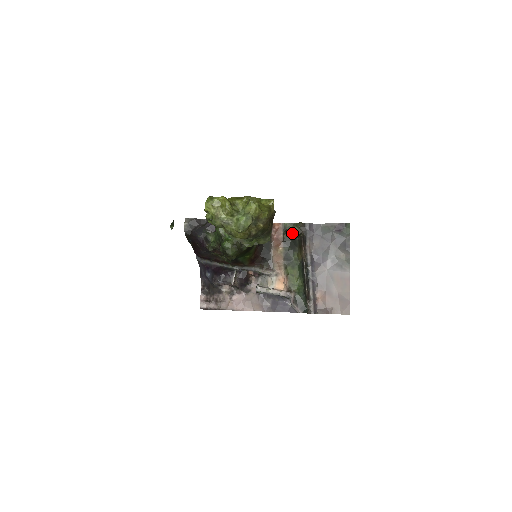
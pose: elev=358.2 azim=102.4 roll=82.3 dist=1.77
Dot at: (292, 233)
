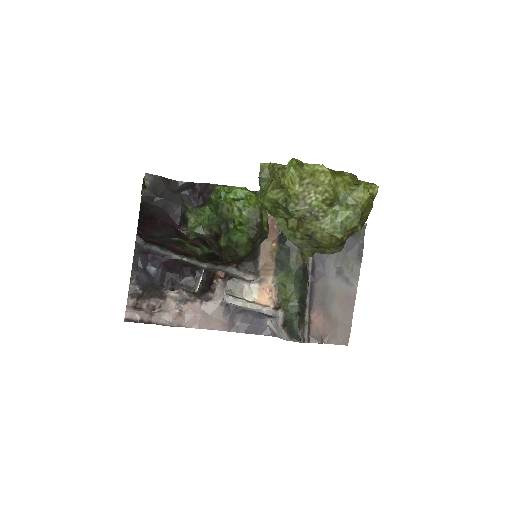
Dot at: occluded
